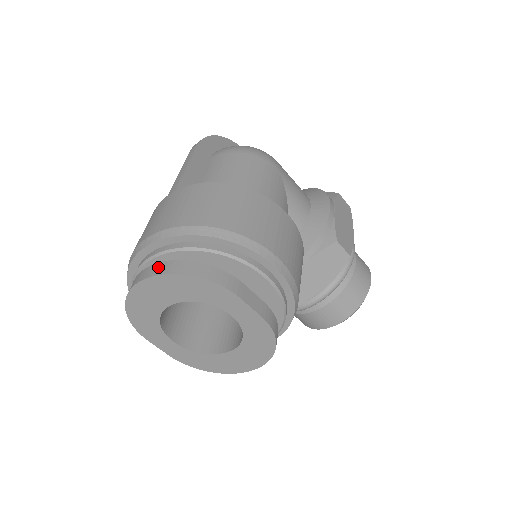
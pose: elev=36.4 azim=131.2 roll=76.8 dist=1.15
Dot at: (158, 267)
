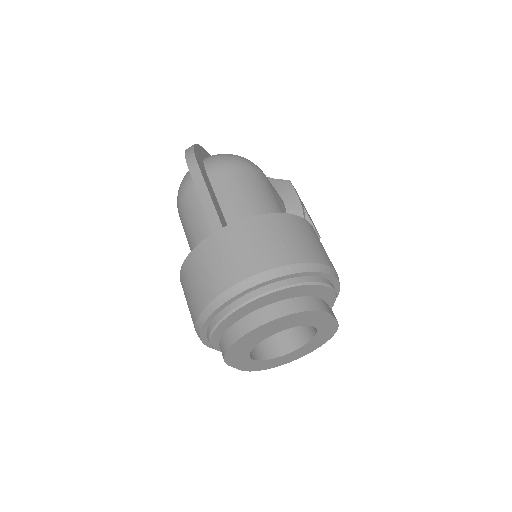
Dot at: (270, 310)
